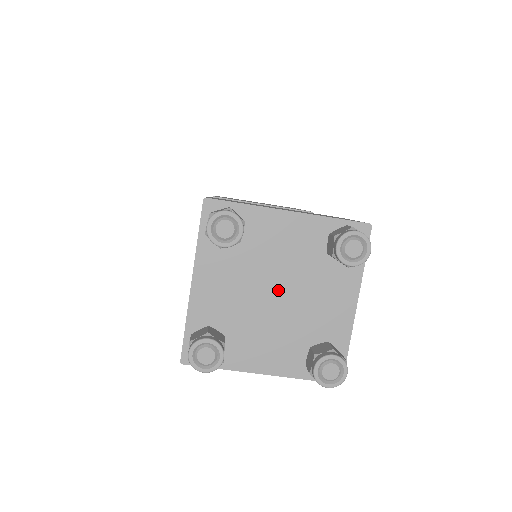
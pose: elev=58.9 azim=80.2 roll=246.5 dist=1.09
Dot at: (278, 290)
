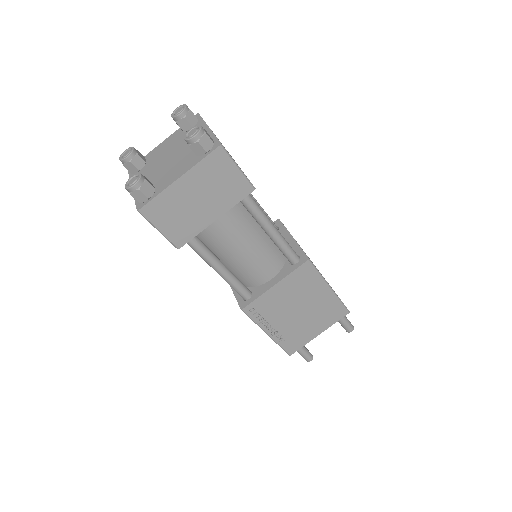
Dot at: (170, 157)
